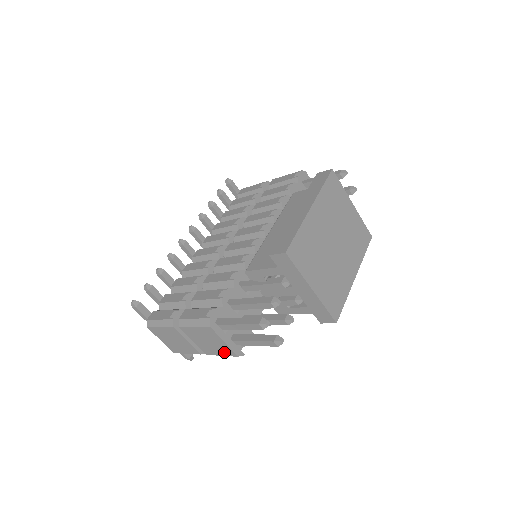
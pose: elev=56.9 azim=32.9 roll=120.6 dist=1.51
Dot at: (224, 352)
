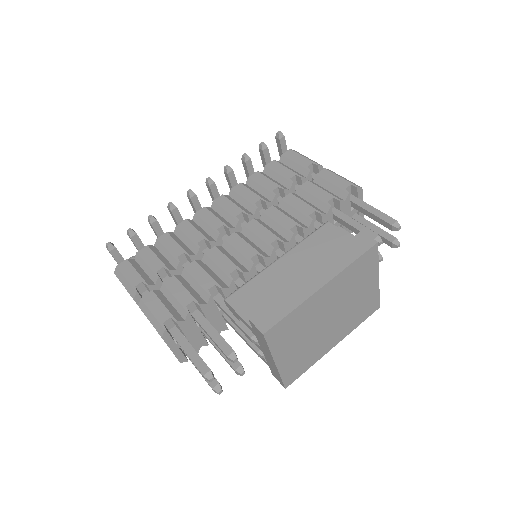
Dot at: occluded
